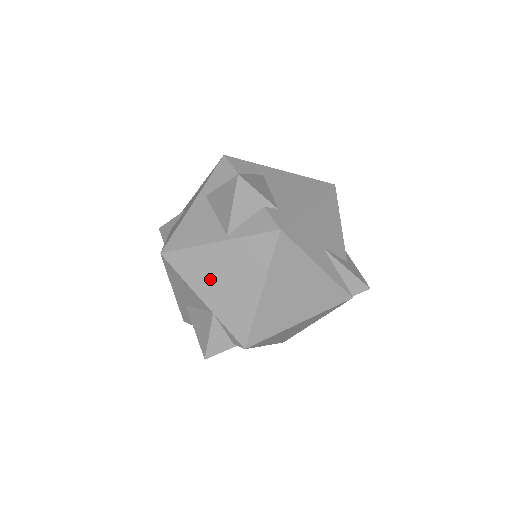
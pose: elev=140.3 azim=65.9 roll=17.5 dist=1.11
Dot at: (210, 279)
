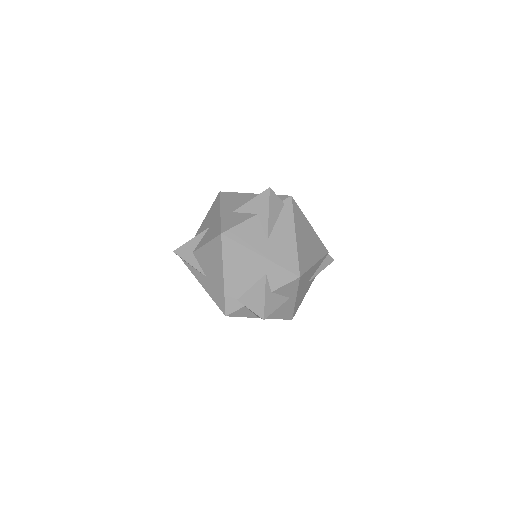
Dot at: occluded
